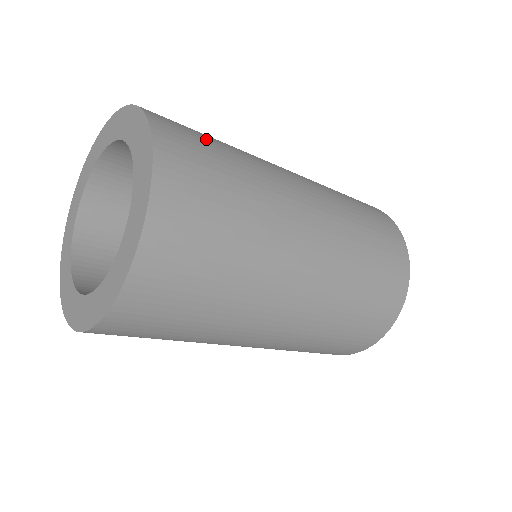
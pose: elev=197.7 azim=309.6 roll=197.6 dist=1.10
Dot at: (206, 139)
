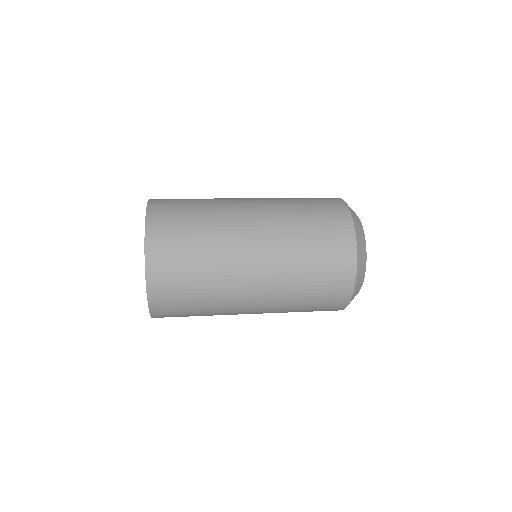
Dot at: (184, 199)
